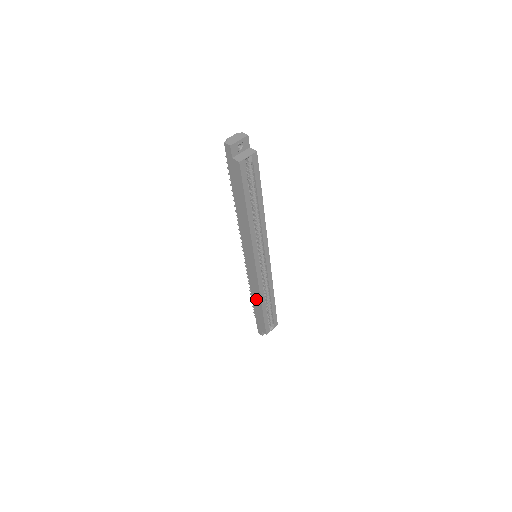
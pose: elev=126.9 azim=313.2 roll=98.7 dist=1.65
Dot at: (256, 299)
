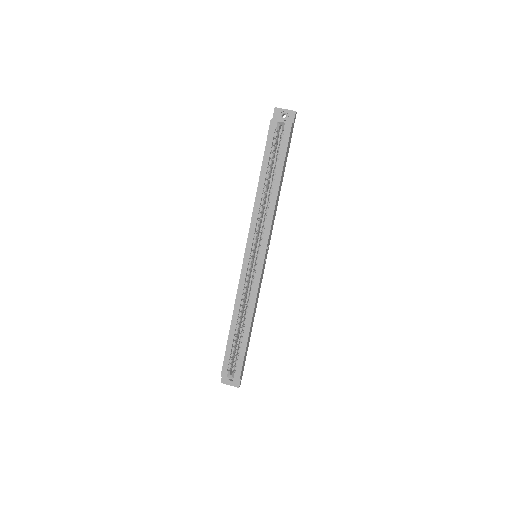
Dot at: occluded
